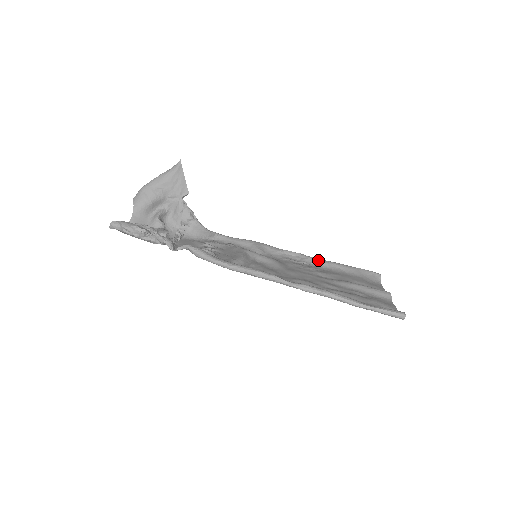
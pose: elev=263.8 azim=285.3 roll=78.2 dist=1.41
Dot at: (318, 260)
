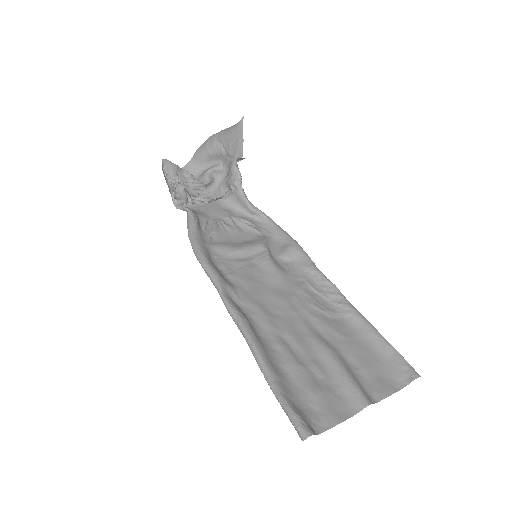
Dot at: (346, 305)
